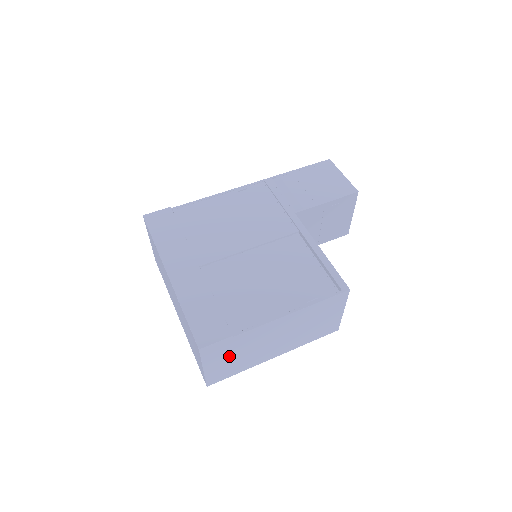
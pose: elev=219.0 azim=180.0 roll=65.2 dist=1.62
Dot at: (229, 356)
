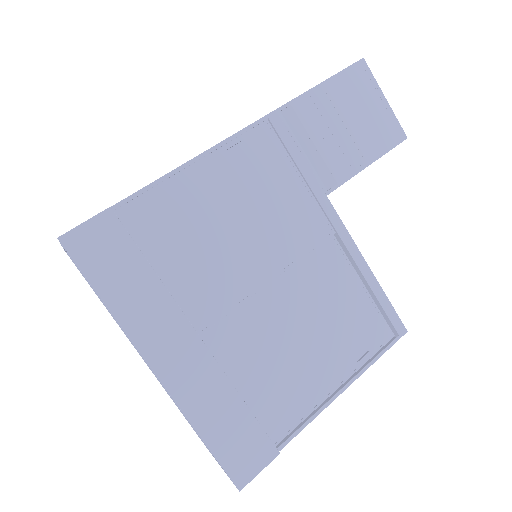
Dot at: occluded
